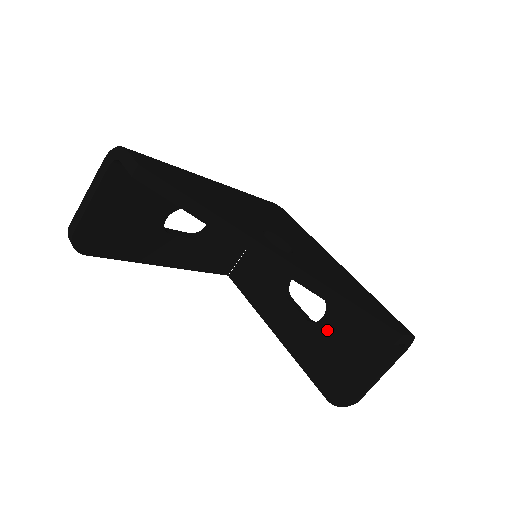
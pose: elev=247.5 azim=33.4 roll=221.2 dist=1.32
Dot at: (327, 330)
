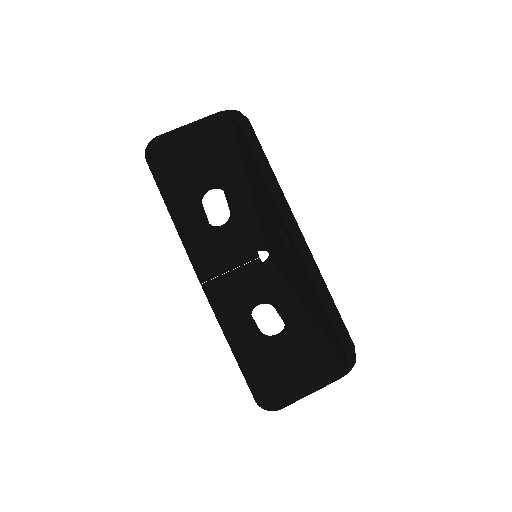
Dot at: (278, 344)
